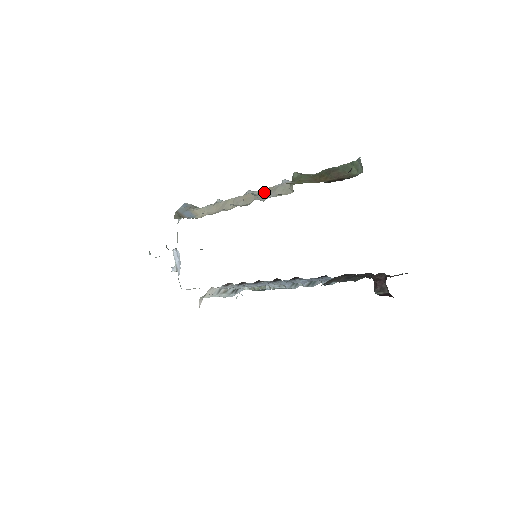
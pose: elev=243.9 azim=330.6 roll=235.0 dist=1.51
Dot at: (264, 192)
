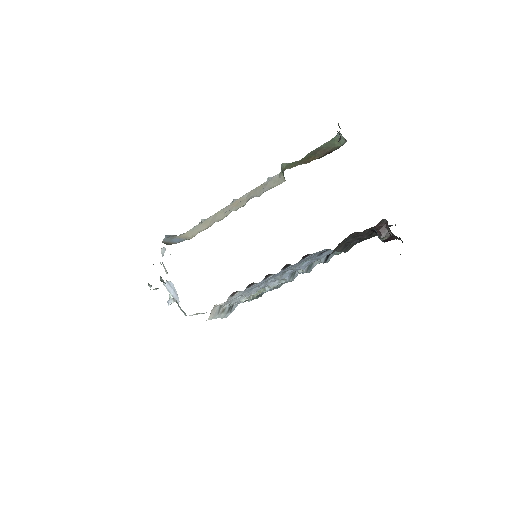
Dot at: (255, 191)
